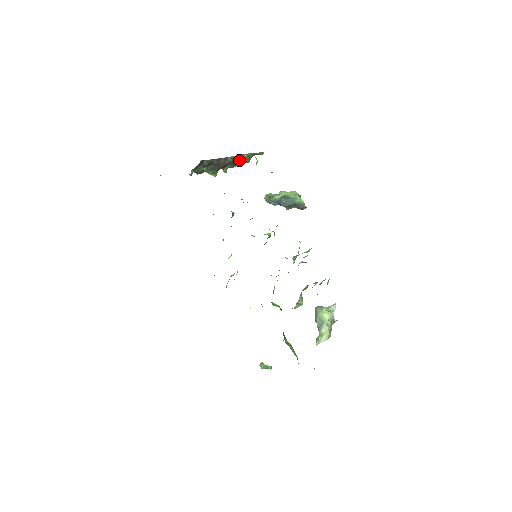
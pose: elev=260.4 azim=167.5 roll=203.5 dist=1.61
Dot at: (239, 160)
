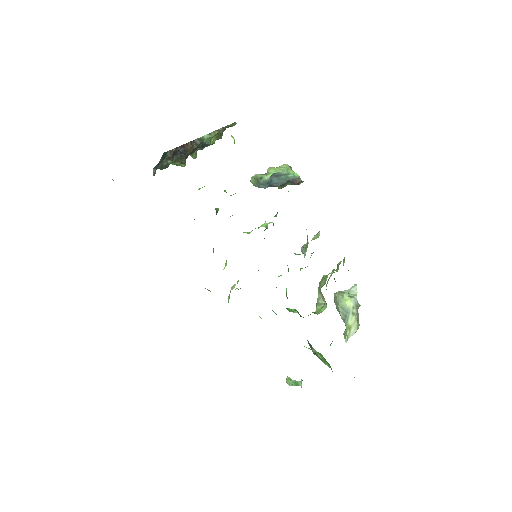
Dot at: (209, 140)
